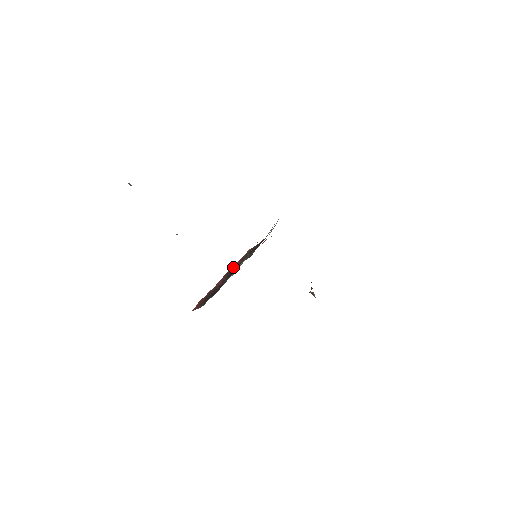
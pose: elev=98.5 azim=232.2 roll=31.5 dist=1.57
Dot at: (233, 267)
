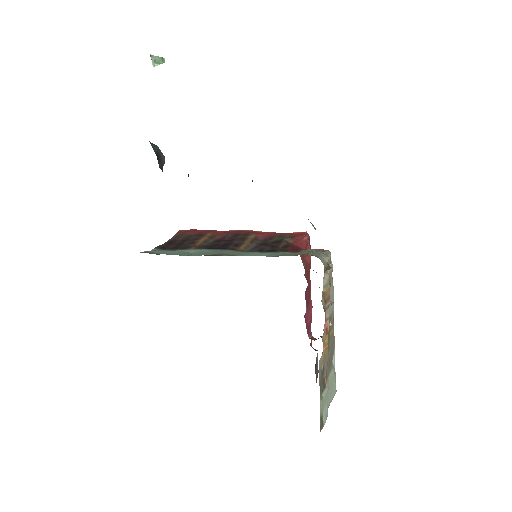
Dot at: (246, 236)
